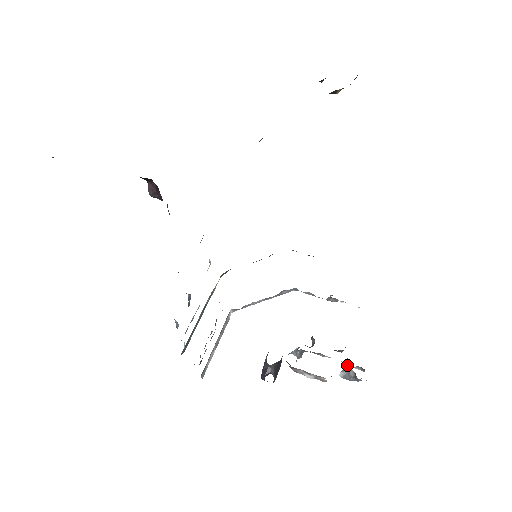
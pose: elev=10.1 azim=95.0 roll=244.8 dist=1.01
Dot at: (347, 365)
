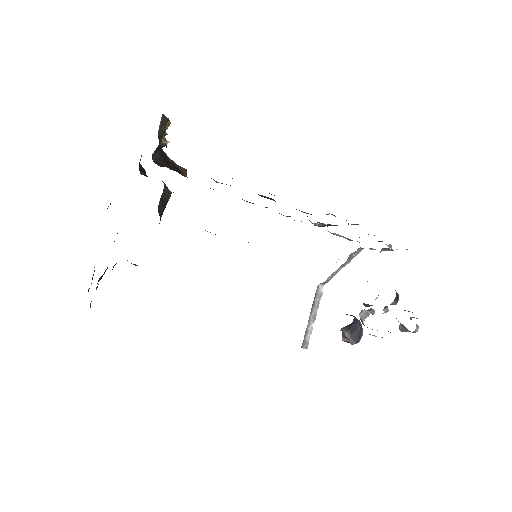
Dot at: occluded
